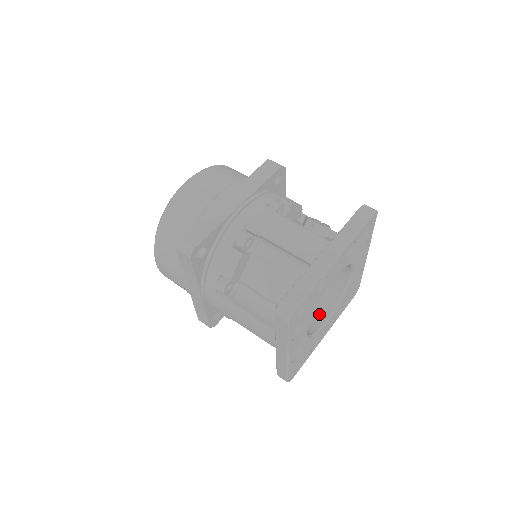
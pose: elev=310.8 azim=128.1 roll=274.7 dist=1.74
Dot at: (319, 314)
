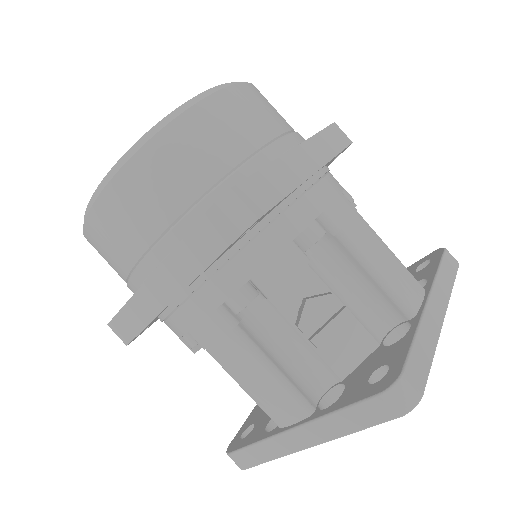
Dot at: occluded
